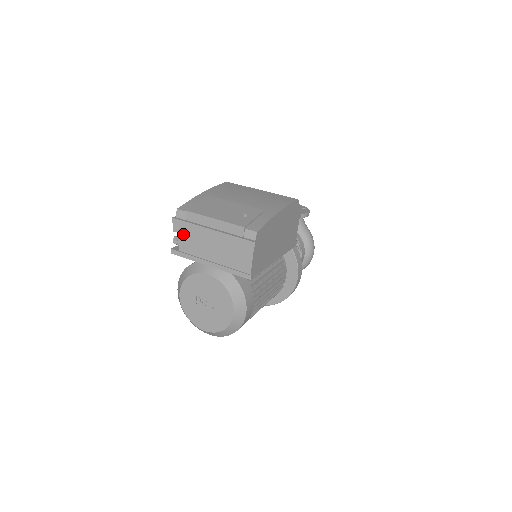
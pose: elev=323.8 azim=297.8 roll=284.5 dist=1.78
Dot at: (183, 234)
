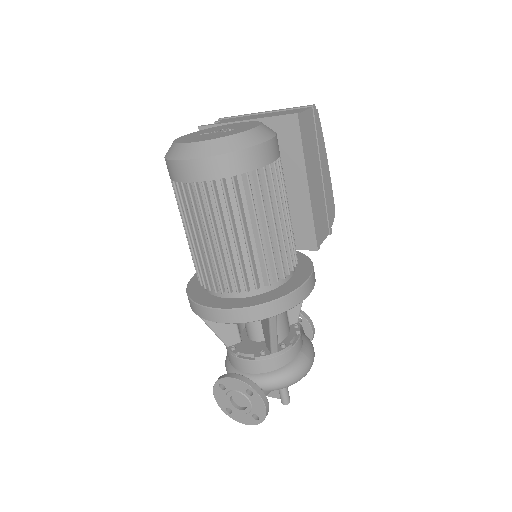
Dot at: (226, 120)
